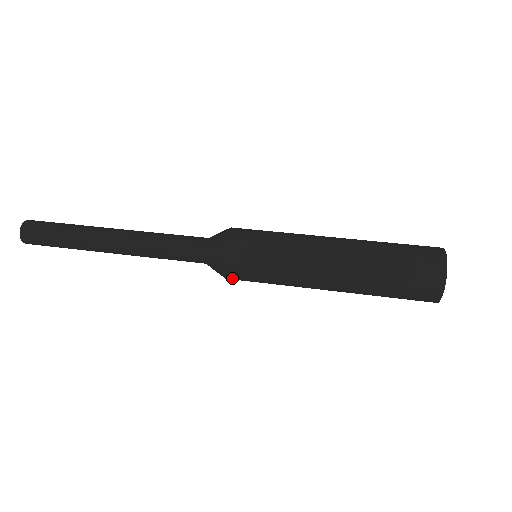
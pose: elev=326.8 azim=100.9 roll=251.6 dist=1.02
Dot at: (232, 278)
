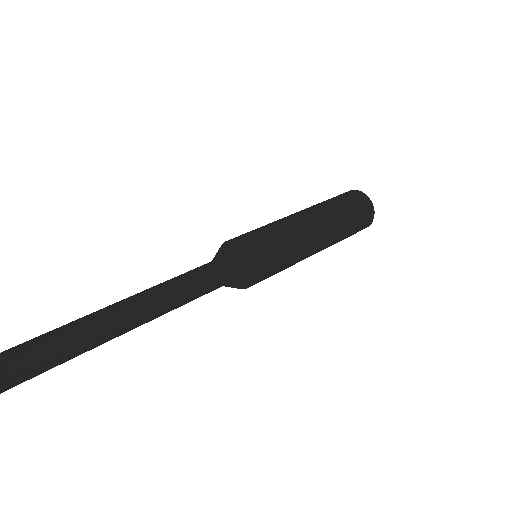
Dot at: (258, 279)
